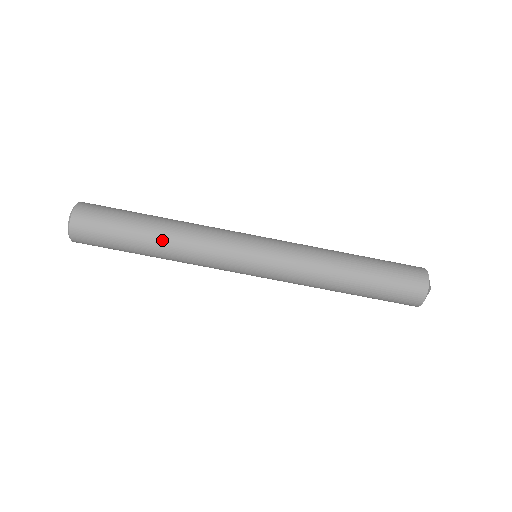
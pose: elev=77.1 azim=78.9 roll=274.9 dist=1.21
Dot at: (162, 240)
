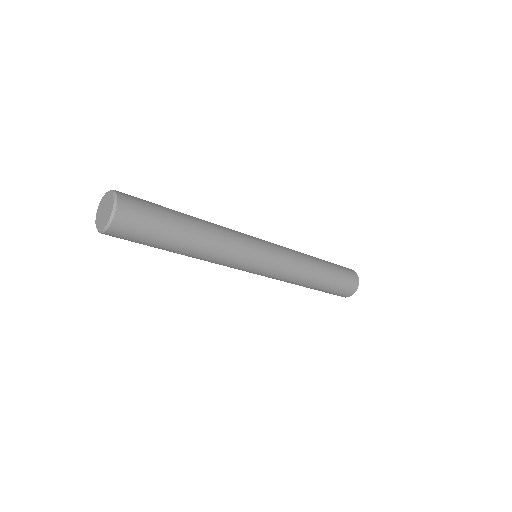
Dot at: occluded
